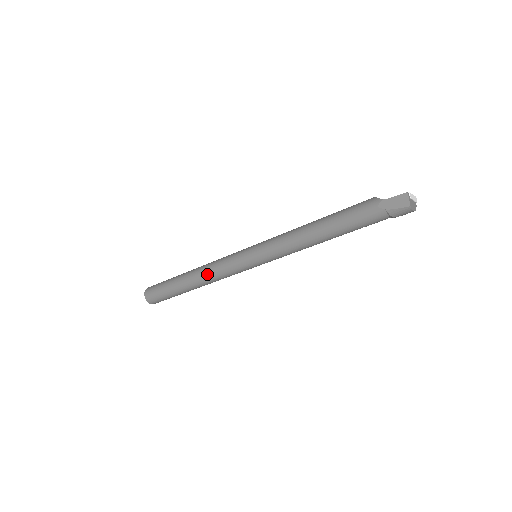
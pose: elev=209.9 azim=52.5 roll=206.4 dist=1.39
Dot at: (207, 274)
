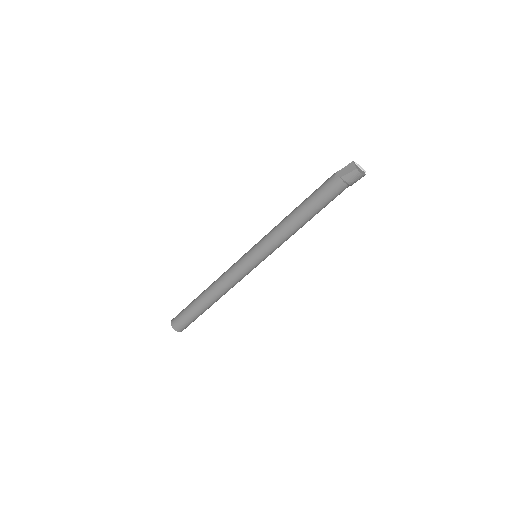
Dot at: (219, 282)
